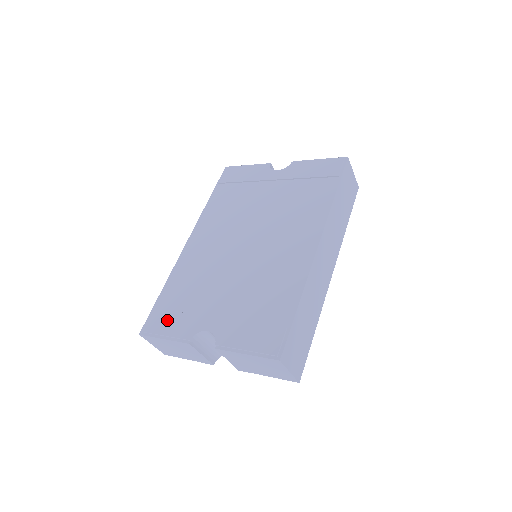
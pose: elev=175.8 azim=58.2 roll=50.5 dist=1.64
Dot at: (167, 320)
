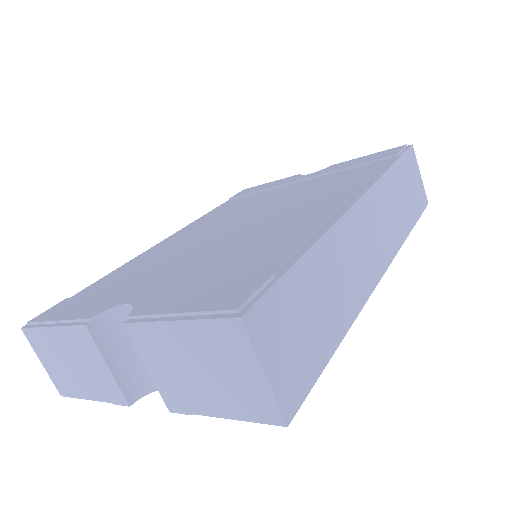
Dot at: (74, 305)
